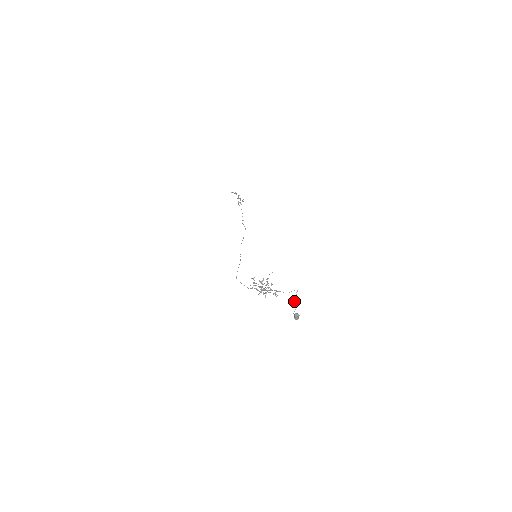
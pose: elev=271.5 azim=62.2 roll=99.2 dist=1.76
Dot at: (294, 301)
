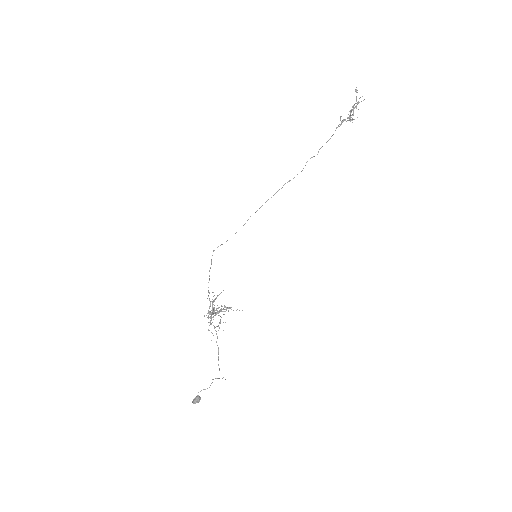
Dot at: occluded
